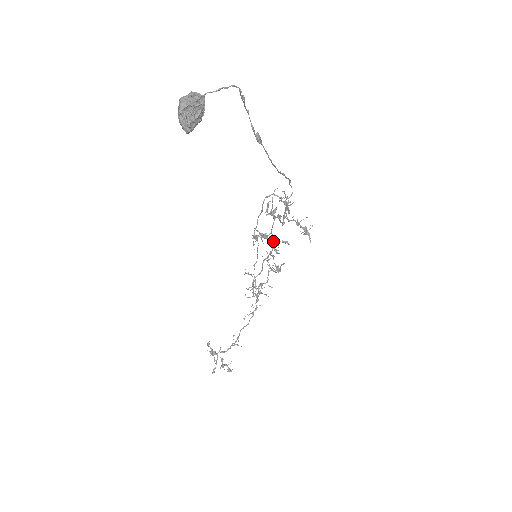
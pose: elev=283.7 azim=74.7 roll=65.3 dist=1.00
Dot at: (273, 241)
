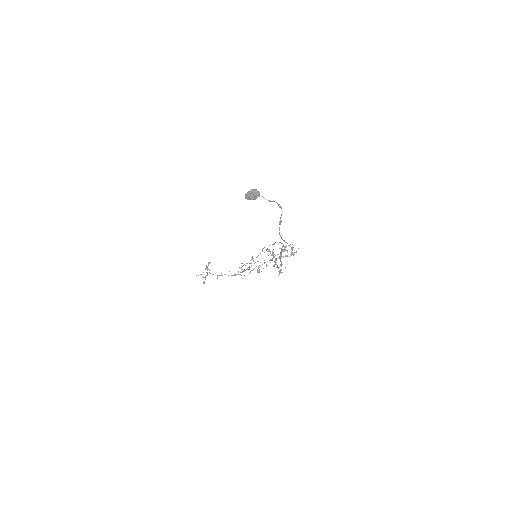
Dot at: (272, 260)
